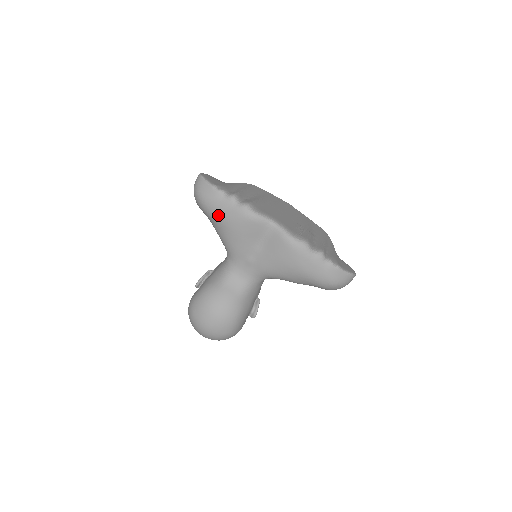
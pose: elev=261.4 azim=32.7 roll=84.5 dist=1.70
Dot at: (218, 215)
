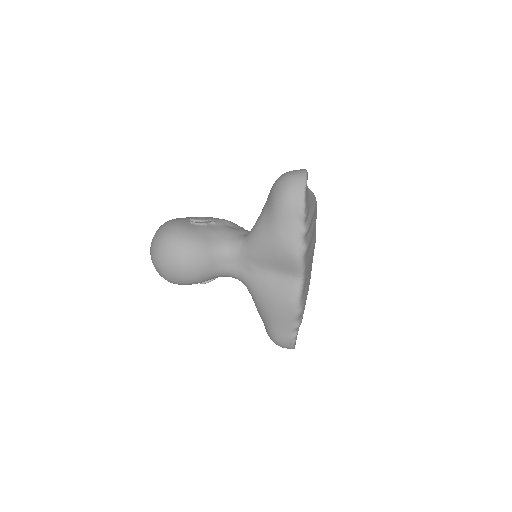
Dot at: (279, 224)
